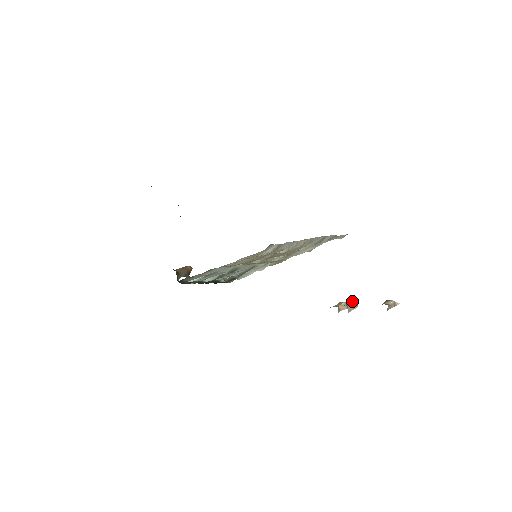
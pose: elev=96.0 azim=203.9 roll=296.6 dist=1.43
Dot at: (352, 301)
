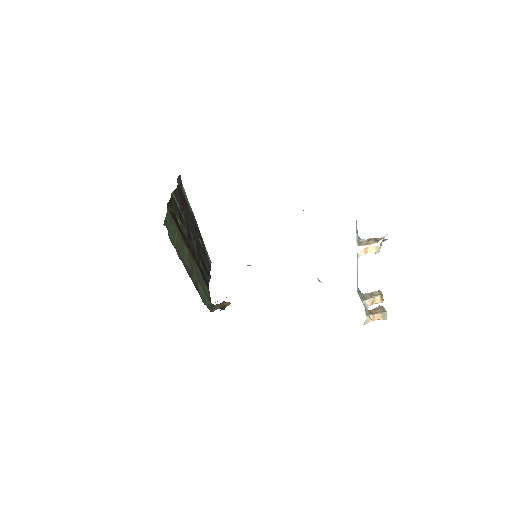
Dot at: occluded
